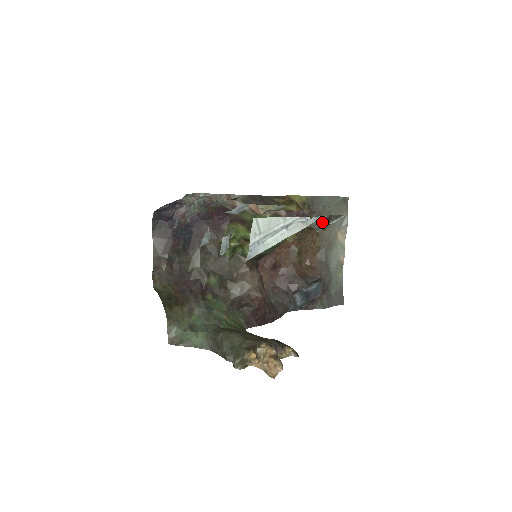
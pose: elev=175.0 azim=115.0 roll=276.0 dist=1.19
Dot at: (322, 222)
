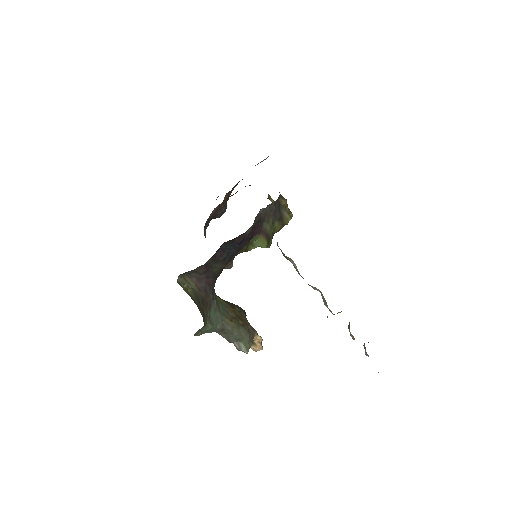
Dot at: occluded
